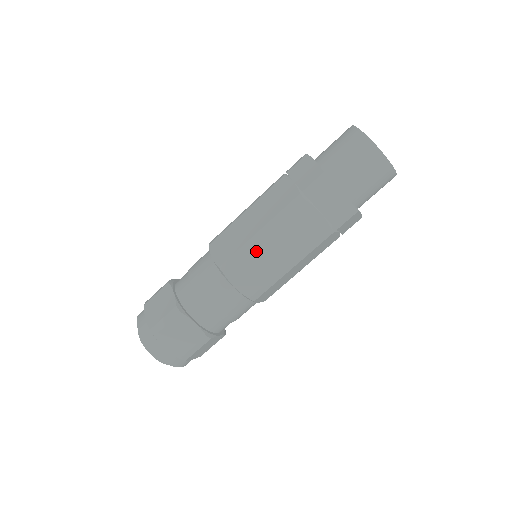
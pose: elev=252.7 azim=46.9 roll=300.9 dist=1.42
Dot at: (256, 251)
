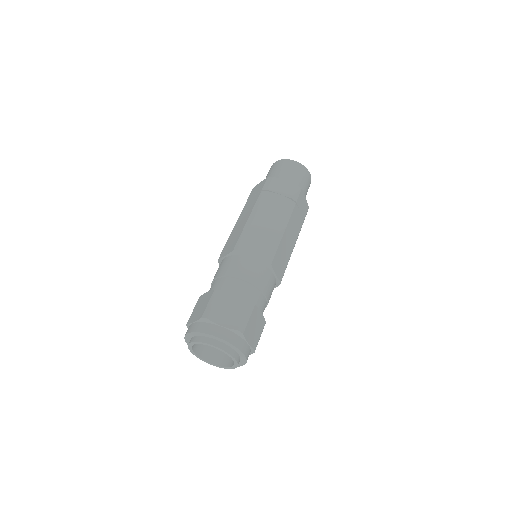
Dot at: (231, 236)
